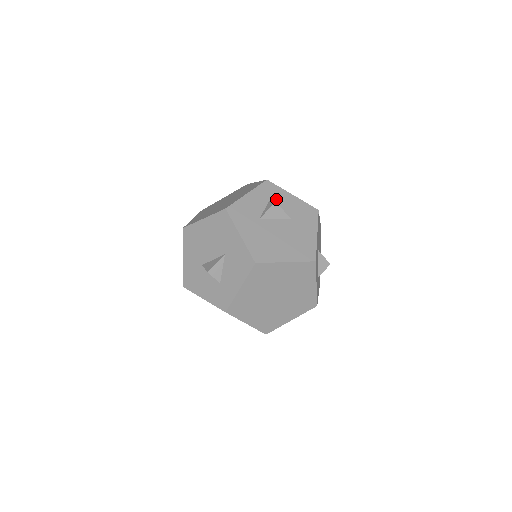
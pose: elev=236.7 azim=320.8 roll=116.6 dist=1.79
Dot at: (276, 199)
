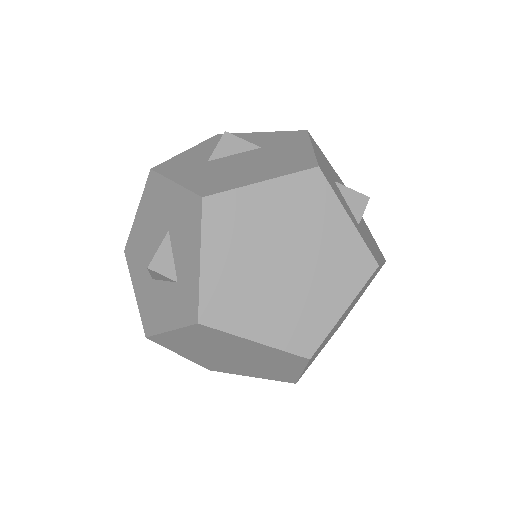
Dot at: occluded
